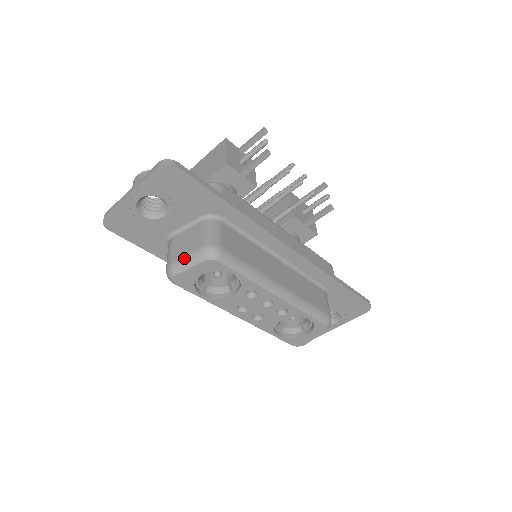
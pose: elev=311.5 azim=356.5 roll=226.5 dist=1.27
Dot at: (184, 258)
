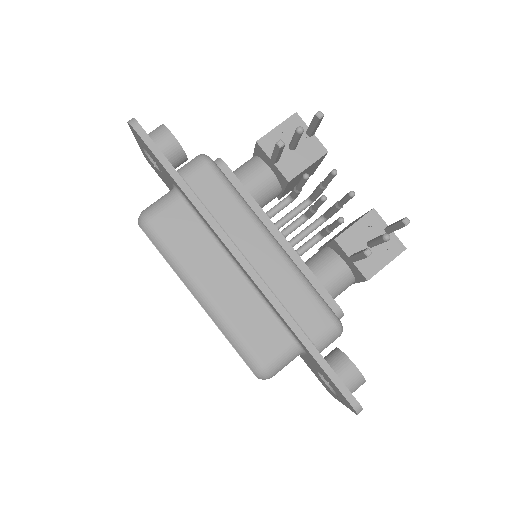
Dot at: occluded
